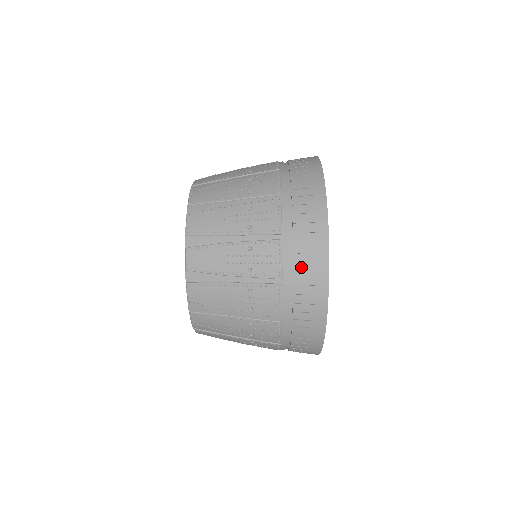
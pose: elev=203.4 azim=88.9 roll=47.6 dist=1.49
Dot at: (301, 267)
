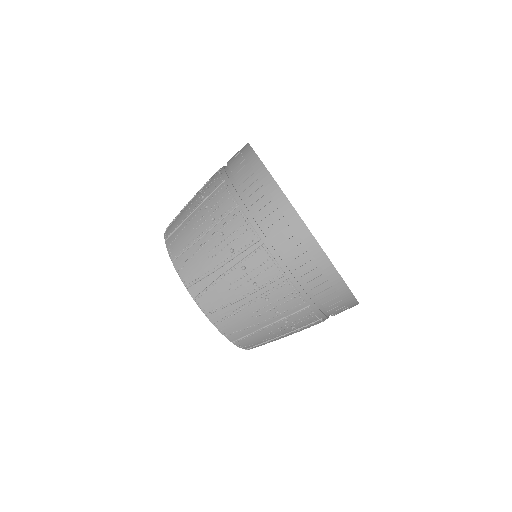
Dot at: occluded
